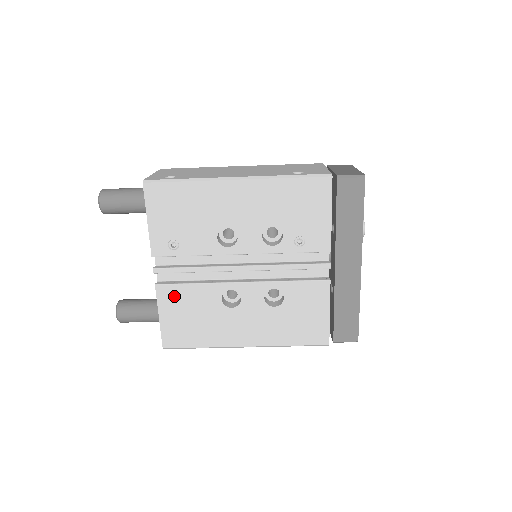
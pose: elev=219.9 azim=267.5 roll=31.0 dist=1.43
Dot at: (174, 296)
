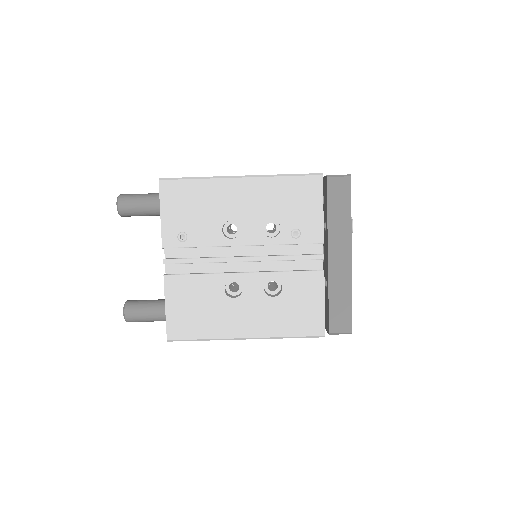
Dot at: (180, 286)
